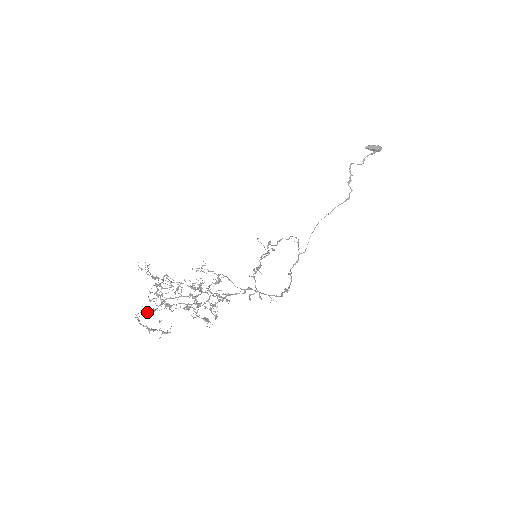
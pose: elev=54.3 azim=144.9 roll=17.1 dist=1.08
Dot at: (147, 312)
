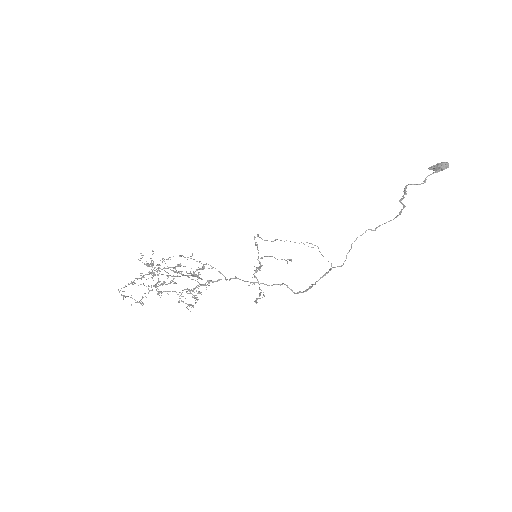
Dot at: occluded
